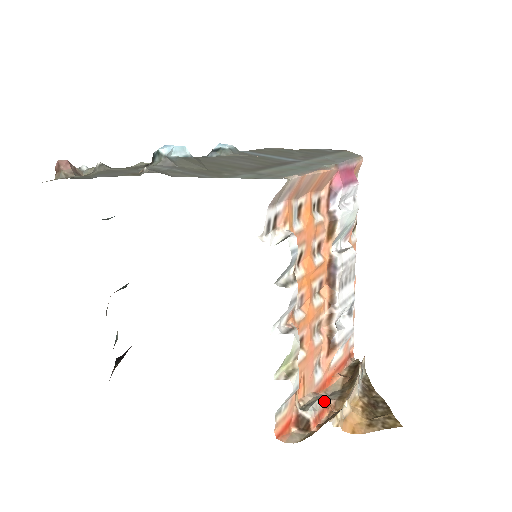
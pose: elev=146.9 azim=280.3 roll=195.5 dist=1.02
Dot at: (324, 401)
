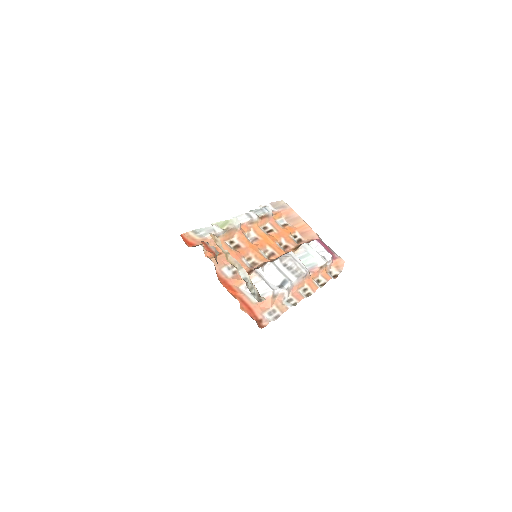
Dot at: (217, 253)
